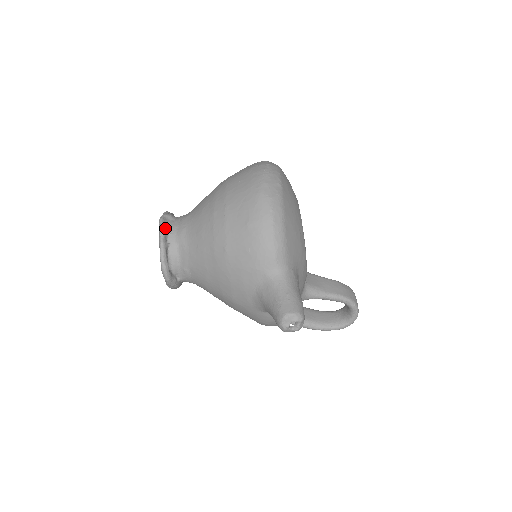
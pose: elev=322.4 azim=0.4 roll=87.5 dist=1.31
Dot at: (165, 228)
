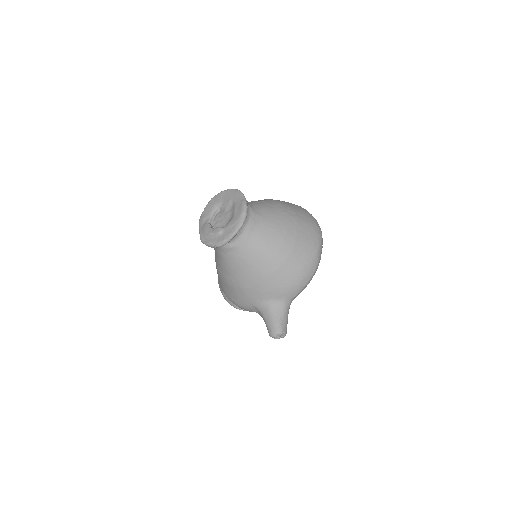
Dot at: occluded
